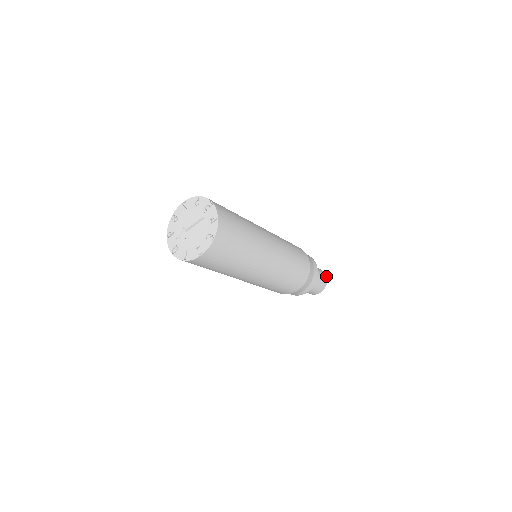
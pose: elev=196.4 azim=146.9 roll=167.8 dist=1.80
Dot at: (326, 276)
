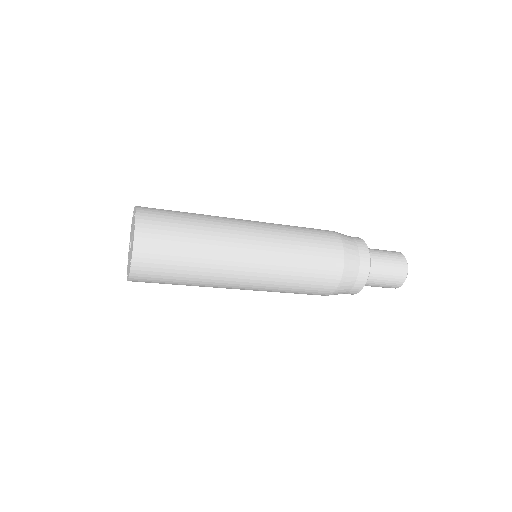
Dot at: (407, 266)
